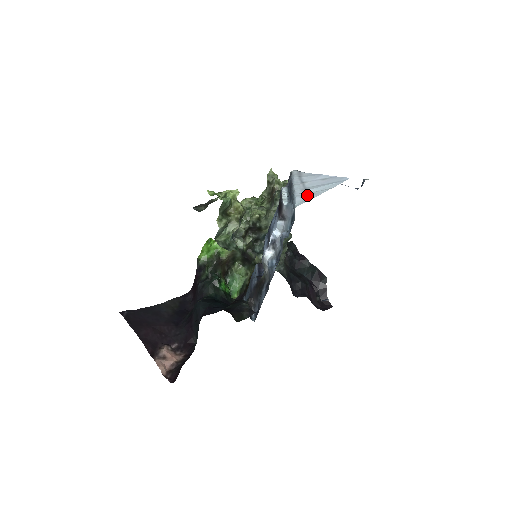
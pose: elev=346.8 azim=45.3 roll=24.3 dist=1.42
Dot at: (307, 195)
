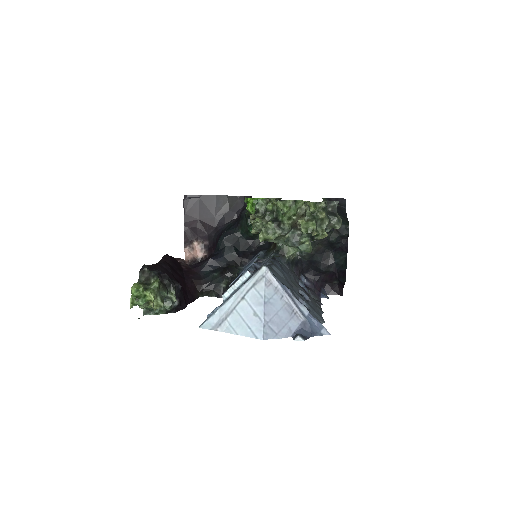
Dot at: (220, 322)
